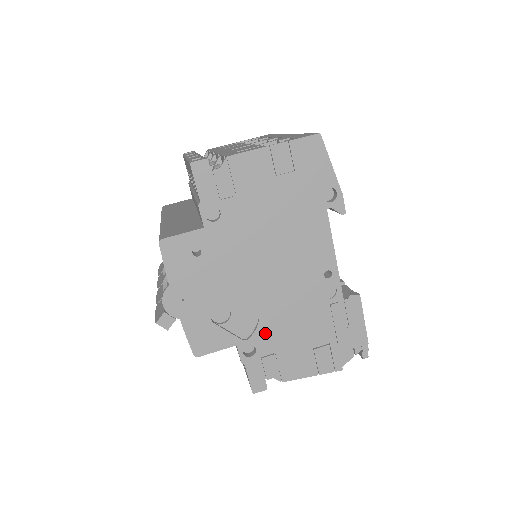
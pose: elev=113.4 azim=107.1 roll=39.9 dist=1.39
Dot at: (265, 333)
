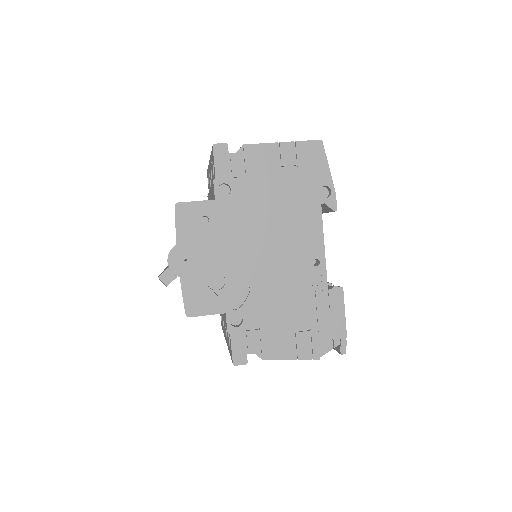
Dot at: (253, 307)
